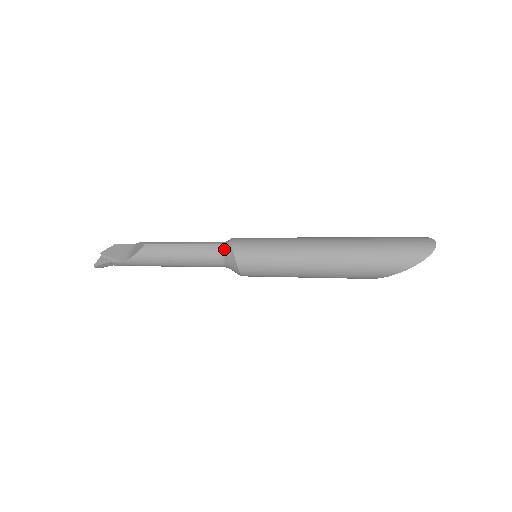
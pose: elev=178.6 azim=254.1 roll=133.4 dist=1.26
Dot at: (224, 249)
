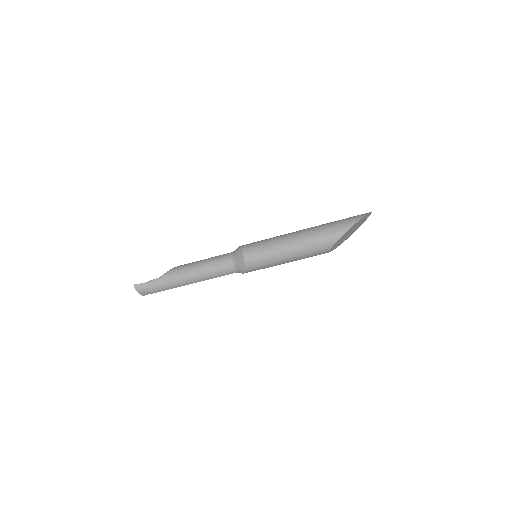
Dot at: (234, 251)
